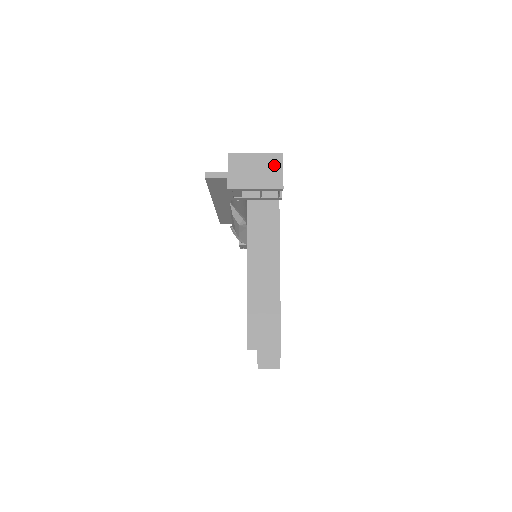
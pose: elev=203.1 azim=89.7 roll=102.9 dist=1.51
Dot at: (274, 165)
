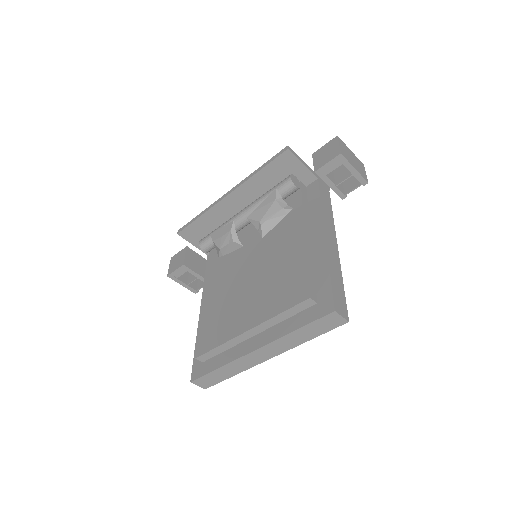
Dot at: (361, 166)
